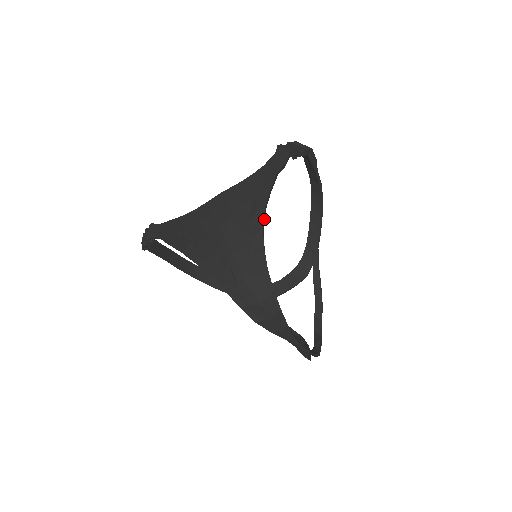
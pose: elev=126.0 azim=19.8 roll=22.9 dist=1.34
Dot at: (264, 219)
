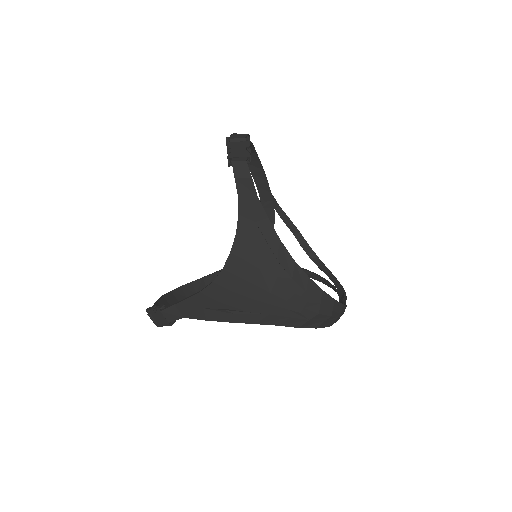
Dot at: (287, 251)
